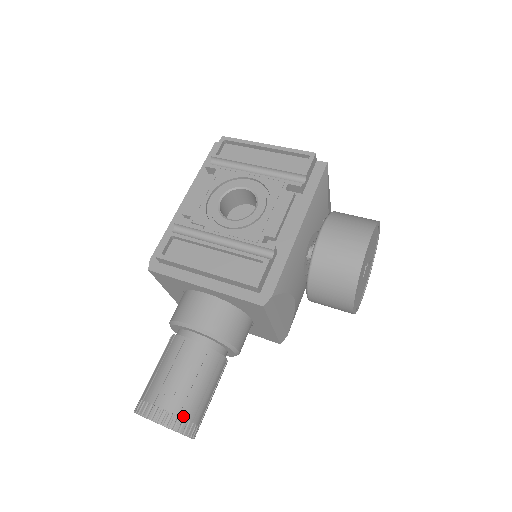
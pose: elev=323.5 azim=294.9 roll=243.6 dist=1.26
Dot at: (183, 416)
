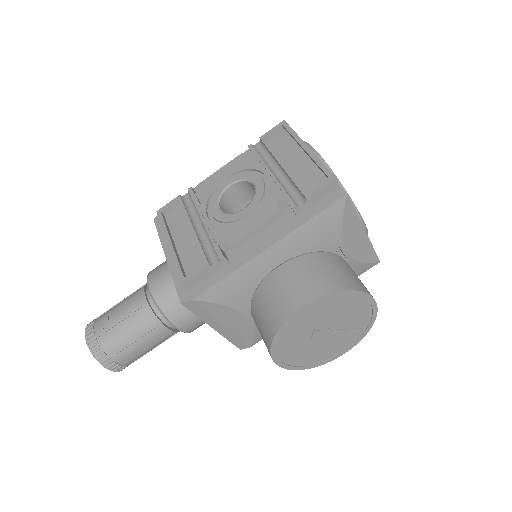
Dot at: (104, 349)
